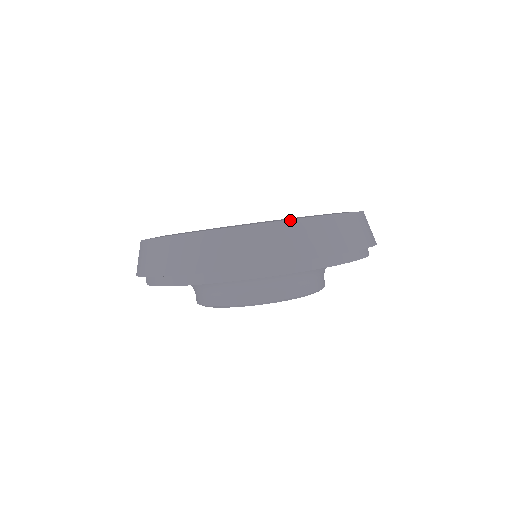
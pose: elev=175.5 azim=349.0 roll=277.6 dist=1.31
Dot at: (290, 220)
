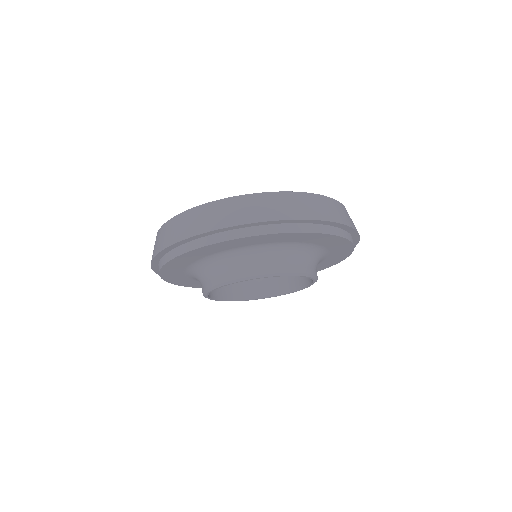
Dot at: (222, 199)
